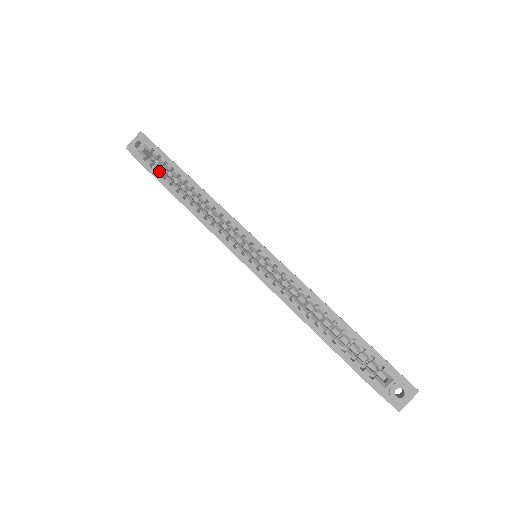
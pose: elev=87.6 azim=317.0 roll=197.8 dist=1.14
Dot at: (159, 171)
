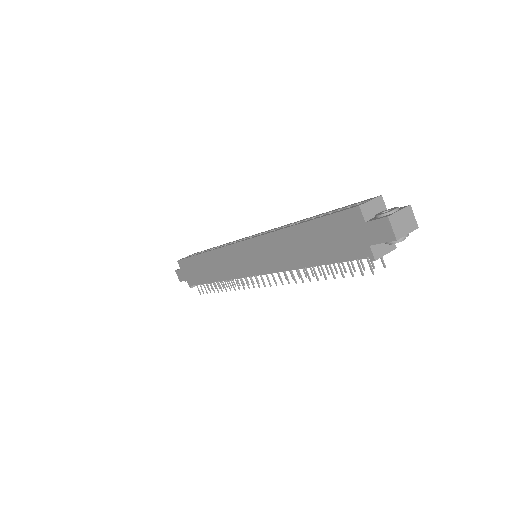
Dot at: occluded
